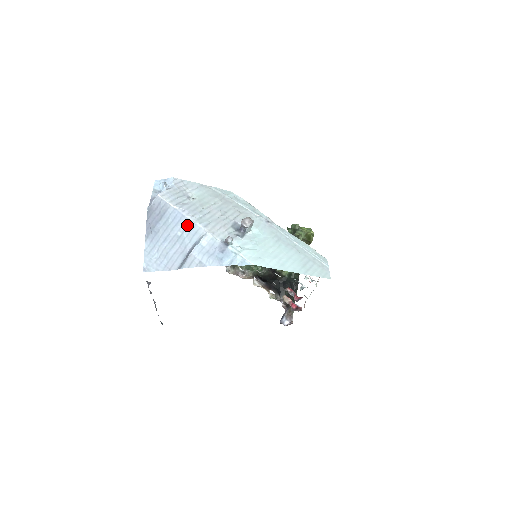
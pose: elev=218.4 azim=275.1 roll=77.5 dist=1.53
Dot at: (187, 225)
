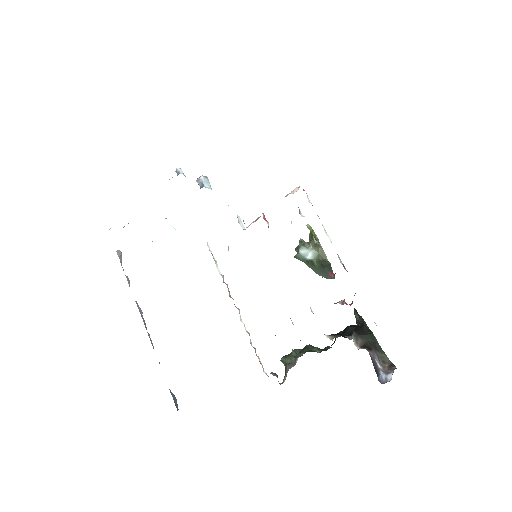
Dot at: occluded
